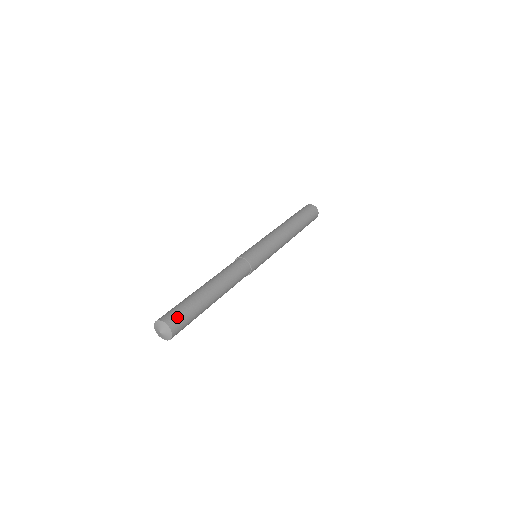
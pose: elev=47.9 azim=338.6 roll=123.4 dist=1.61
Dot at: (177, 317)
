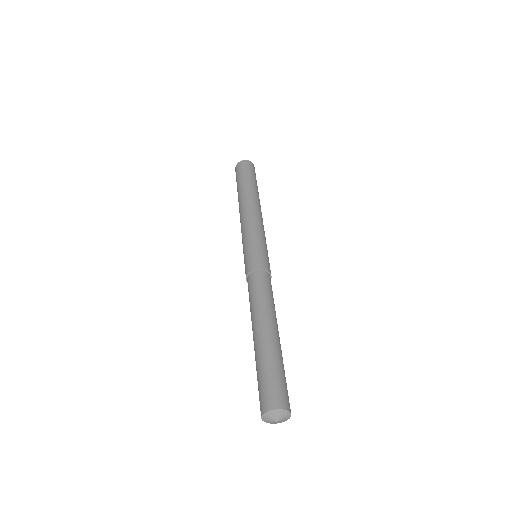
Dot at: (281, 392)
